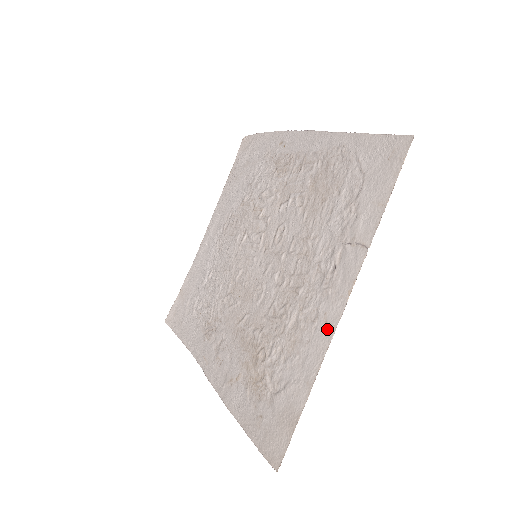
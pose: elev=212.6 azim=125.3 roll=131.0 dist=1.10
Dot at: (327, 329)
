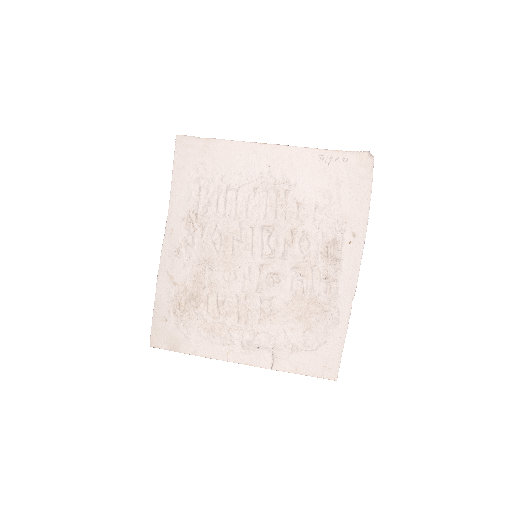
Dot at: (225, 355)
